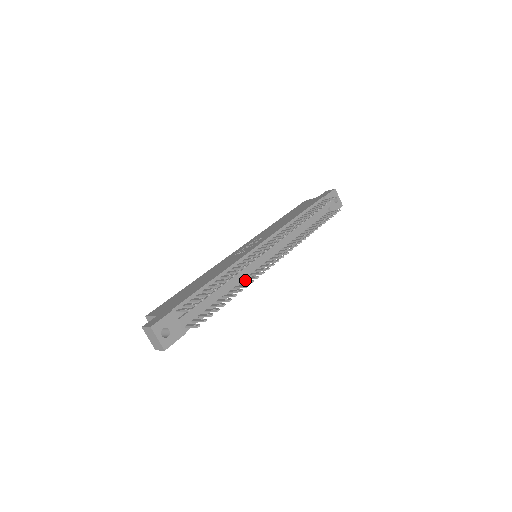
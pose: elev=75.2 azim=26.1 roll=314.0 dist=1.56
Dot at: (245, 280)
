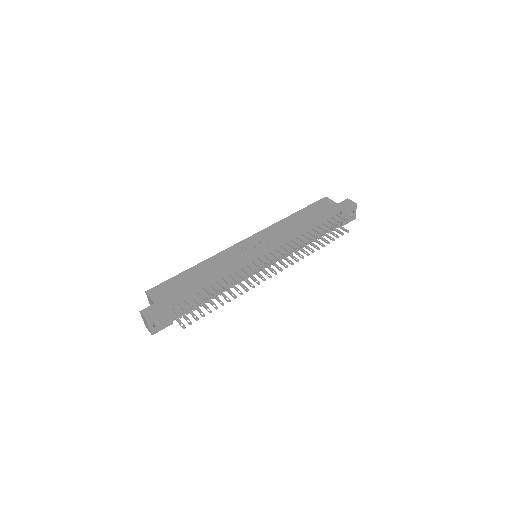
Dot at: occluded
